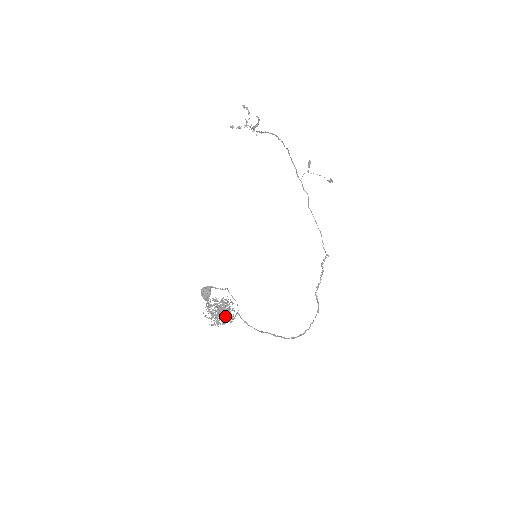
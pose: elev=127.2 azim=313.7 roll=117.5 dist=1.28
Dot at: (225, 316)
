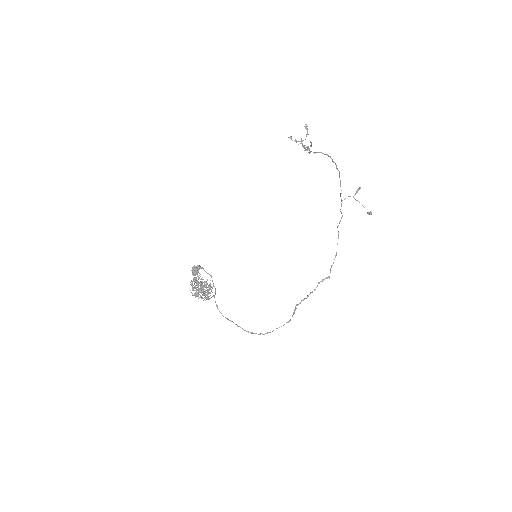
Dot at: occluded
